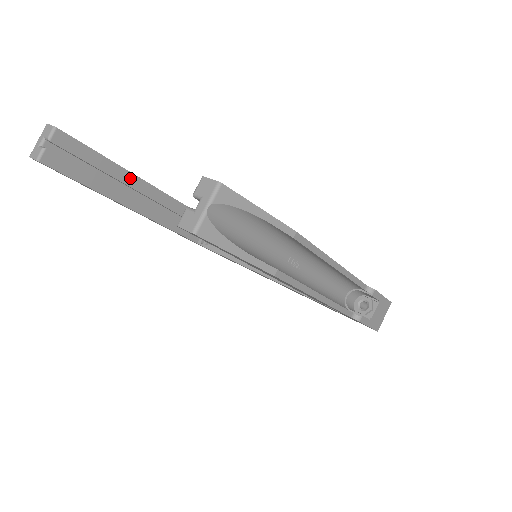
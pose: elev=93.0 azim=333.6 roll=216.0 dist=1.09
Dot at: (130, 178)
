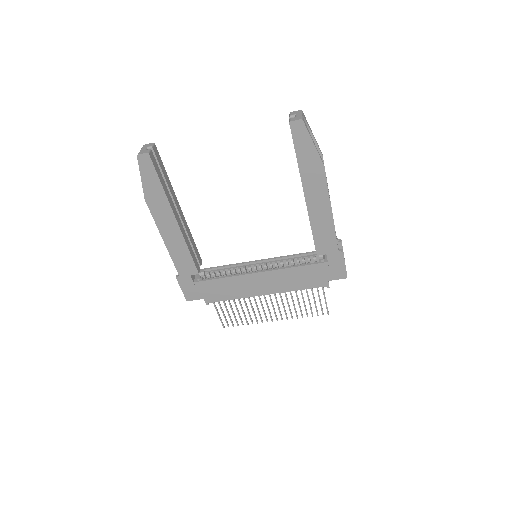
Dot at: (175, 199)
